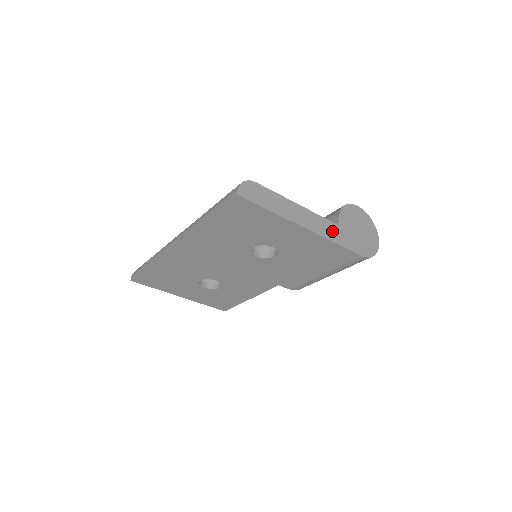
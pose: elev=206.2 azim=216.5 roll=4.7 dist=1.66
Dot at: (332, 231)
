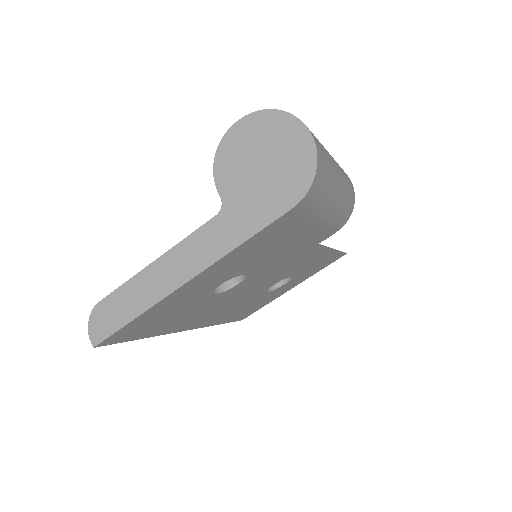
Dot at: (221, 234)
